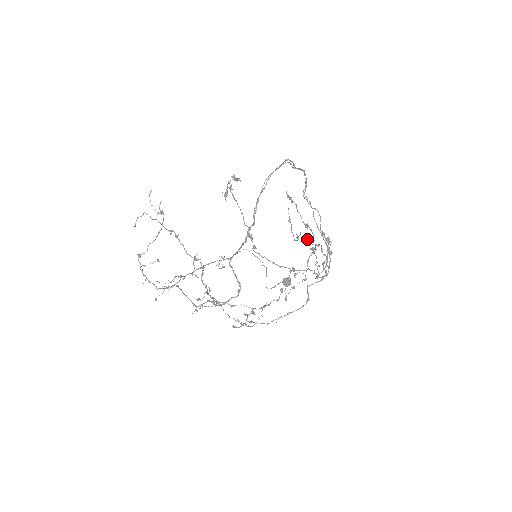
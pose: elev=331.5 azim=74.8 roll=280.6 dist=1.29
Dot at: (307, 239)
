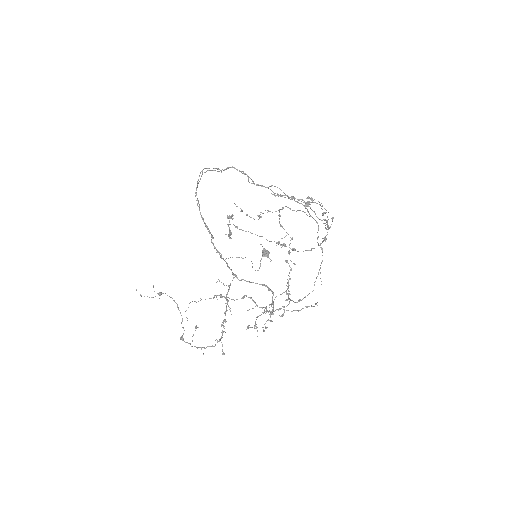
Dot at: occluded
